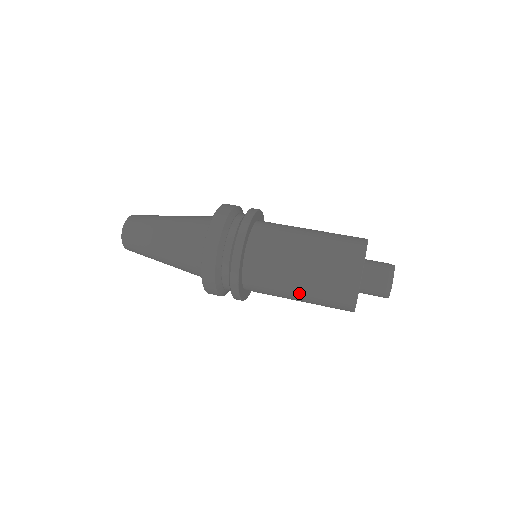
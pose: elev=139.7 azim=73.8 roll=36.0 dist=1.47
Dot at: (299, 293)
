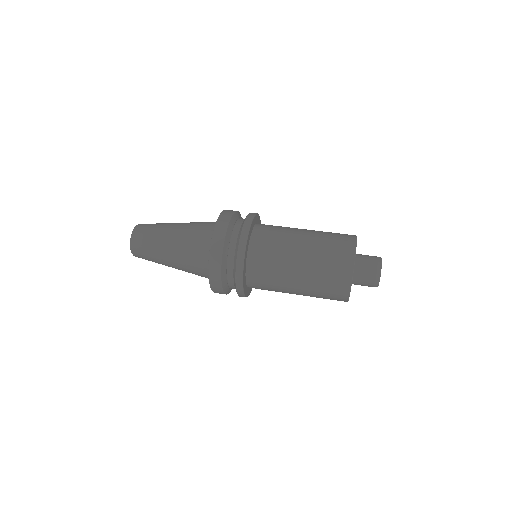
Dot at: occluded
